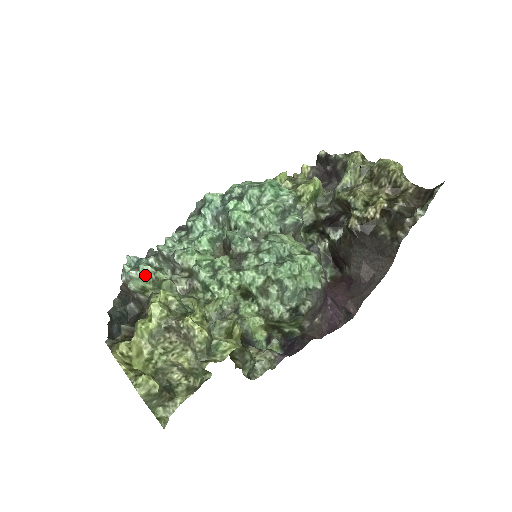
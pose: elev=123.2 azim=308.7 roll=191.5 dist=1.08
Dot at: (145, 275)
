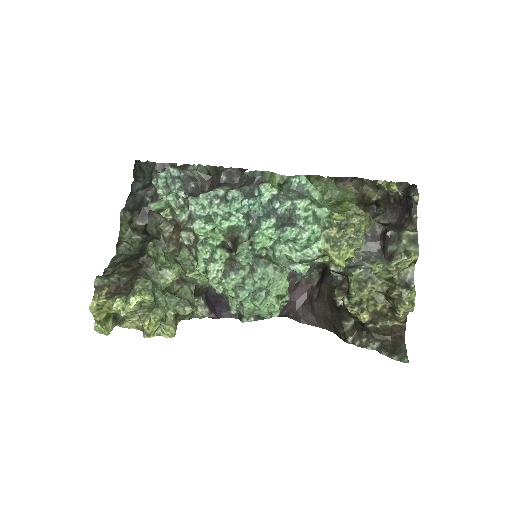
Dot at: (168, 203)
